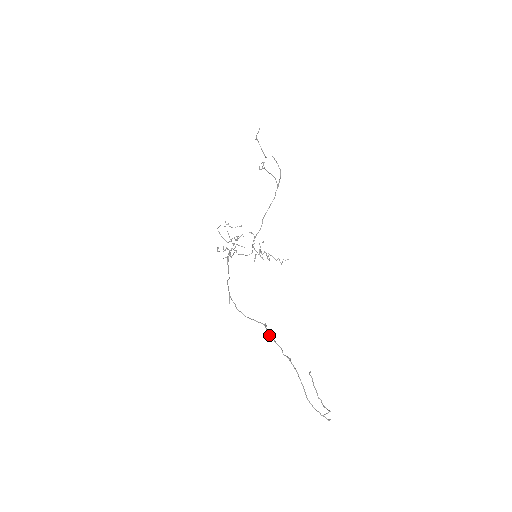
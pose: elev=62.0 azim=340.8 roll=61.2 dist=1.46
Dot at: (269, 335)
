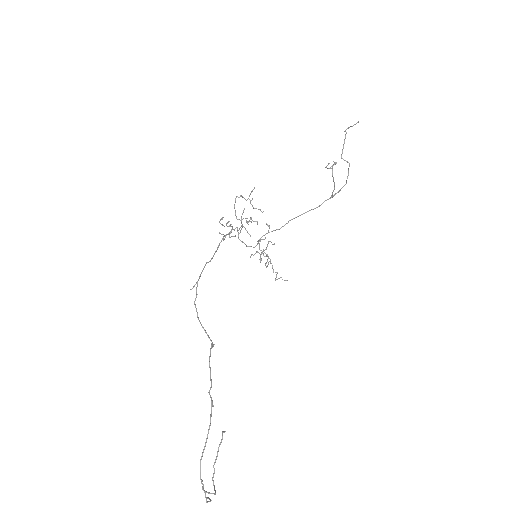
Dot at: (209, 359)
